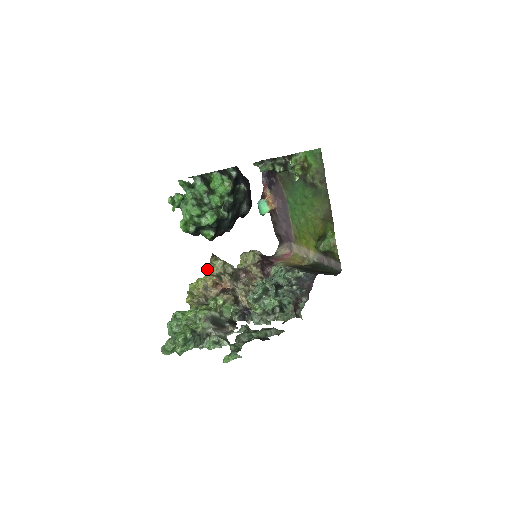
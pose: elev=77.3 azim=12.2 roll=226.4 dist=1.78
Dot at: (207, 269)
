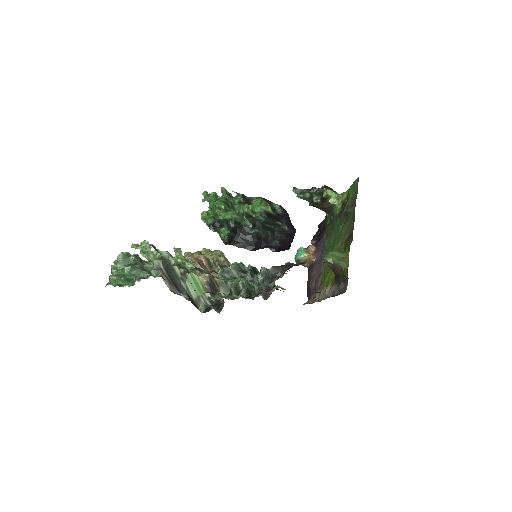
Dot at: (202, 251)
